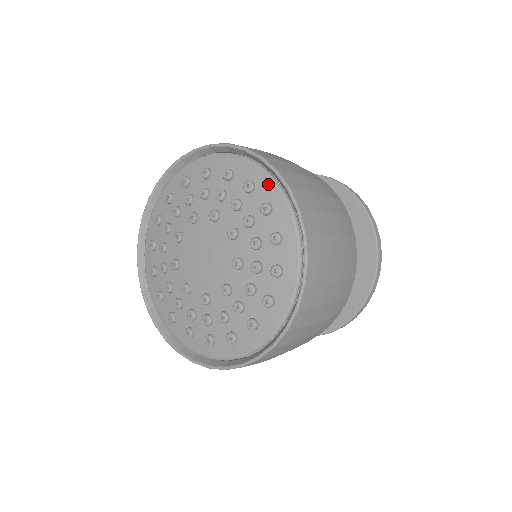
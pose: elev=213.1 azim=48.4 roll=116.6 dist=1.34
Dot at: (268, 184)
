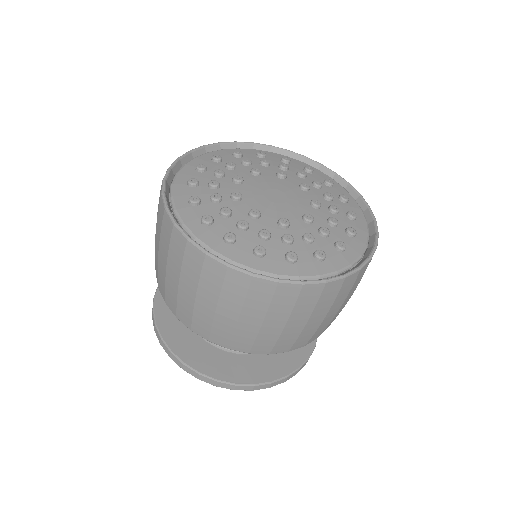
Dot at: (358, 209)
